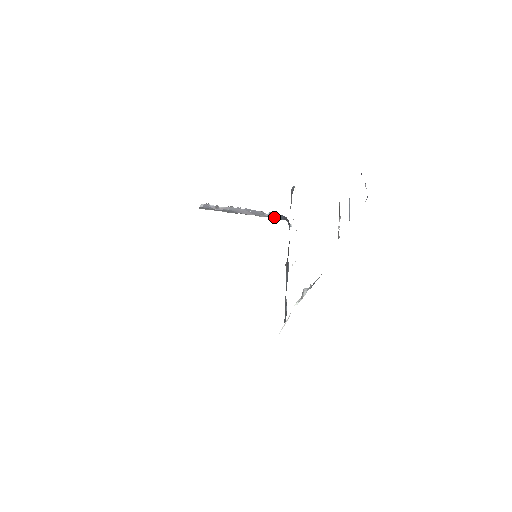
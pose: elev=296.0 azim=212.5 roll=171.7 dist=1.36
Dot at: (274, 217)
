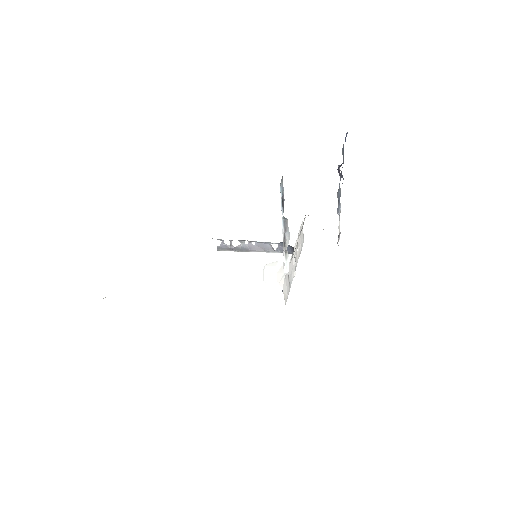
Dot at: (282, 251)
